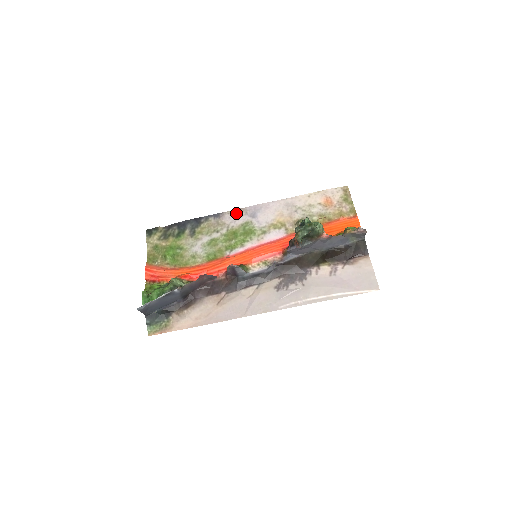
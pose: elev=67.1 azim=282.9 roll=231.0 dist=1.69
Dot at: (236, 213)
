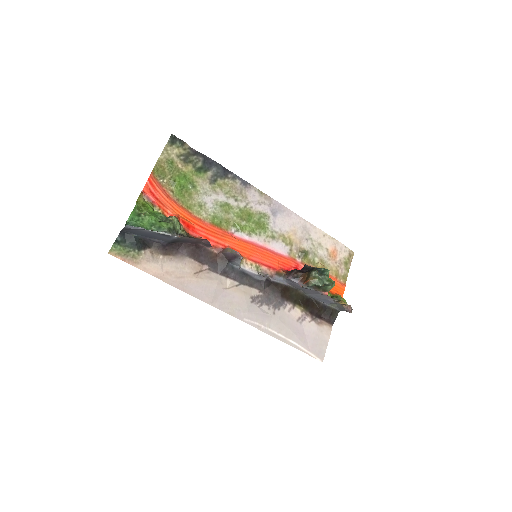
Dot at: (262, 196)
